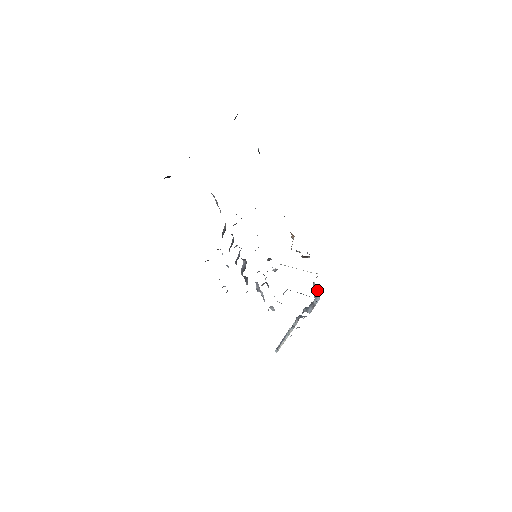
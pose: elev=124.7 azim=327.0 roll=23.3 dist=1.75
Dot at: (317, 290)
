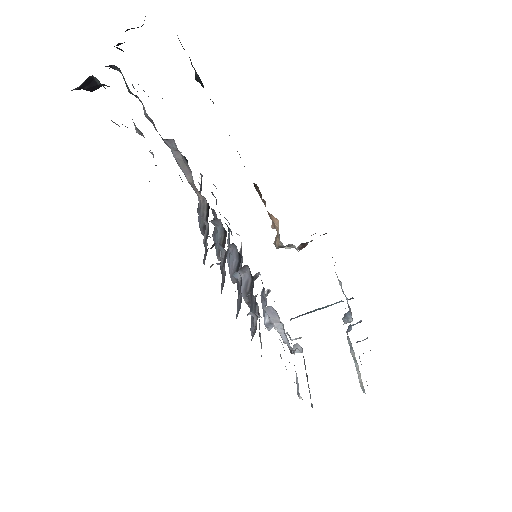
Dot at: occluded
